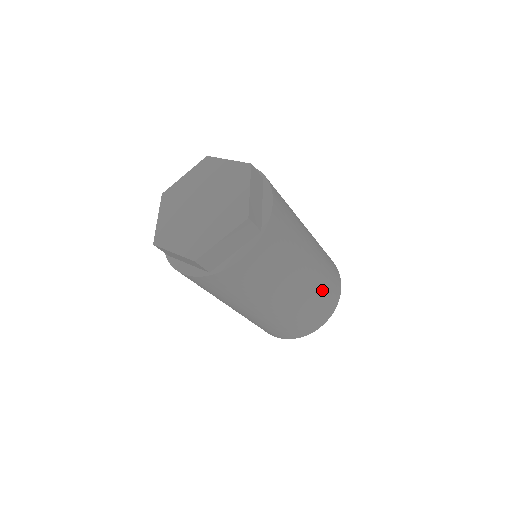
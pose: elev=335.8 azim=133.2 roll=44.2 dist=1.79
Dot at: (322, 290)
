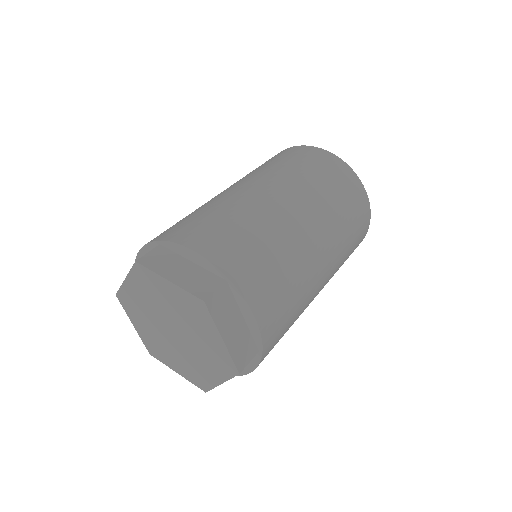
Dot at: (348, 250)
